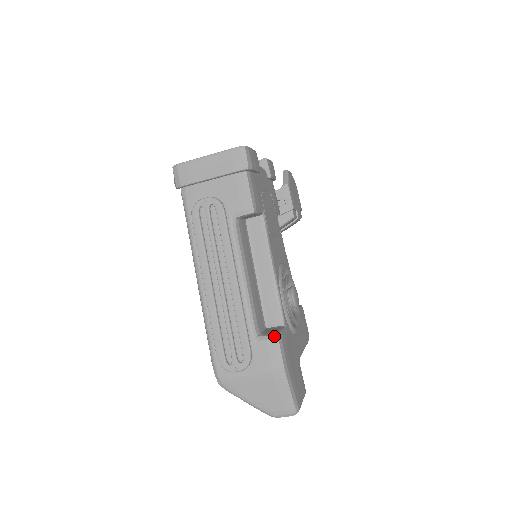
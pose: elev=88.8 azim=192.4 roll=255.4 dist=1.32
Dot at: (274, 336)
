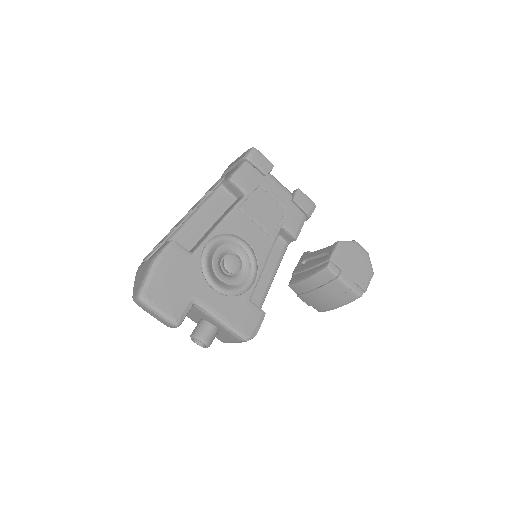
Dot at: (171, 240)
